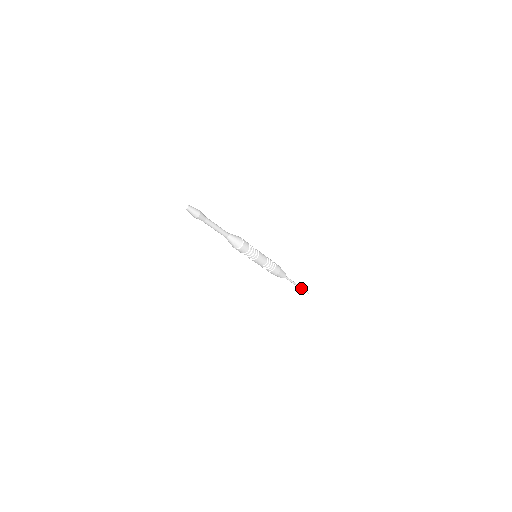
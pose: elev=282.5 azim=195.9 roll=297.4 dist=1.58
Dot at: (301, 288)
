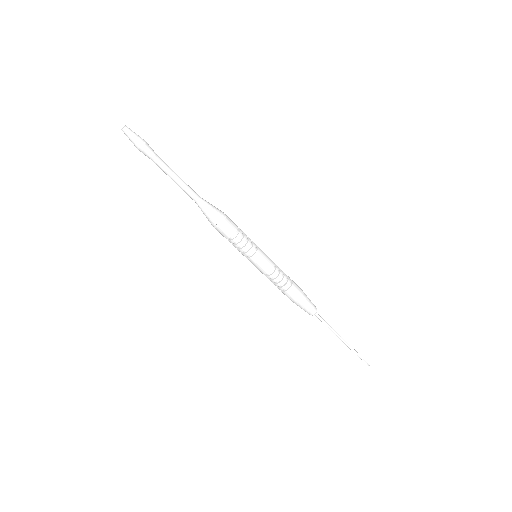
Dot at: (353, 350)
